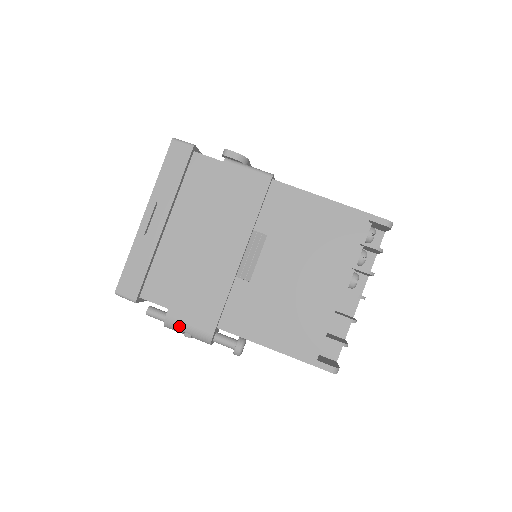
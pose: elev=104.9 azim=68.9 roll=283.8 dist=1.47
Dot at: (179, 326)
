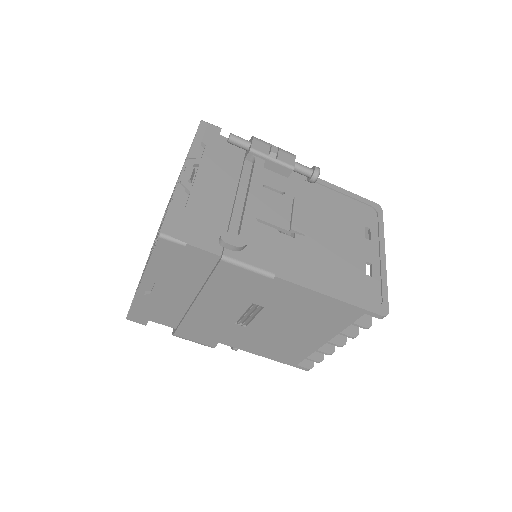
Dot at: (185, 339)
